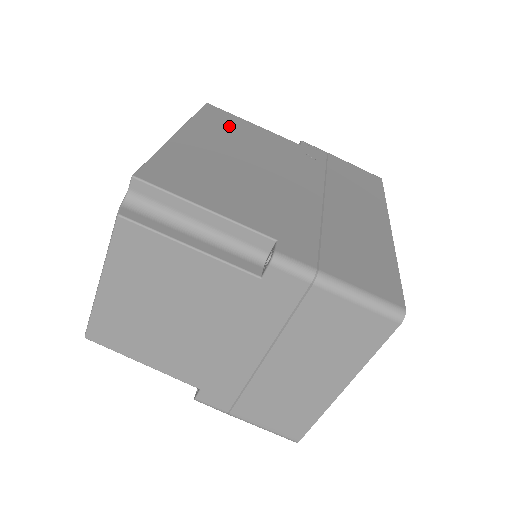
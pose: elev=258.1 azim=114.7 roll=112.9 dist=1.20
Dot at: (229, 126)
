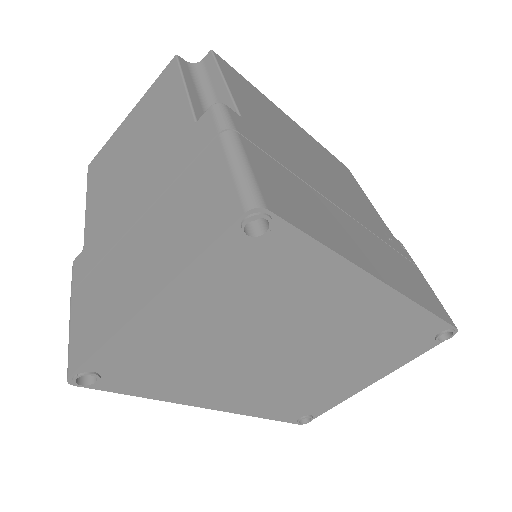
Dot at: (341, 170)
